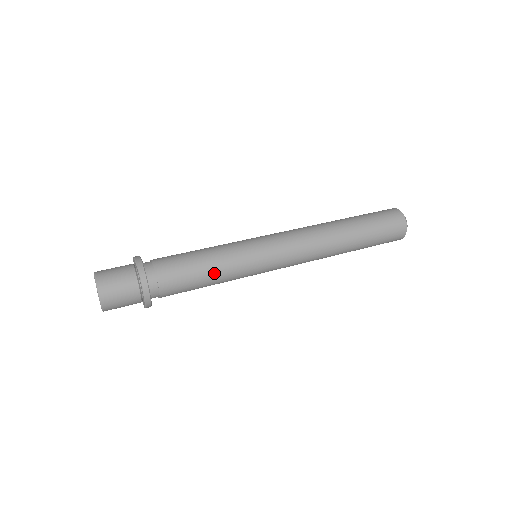
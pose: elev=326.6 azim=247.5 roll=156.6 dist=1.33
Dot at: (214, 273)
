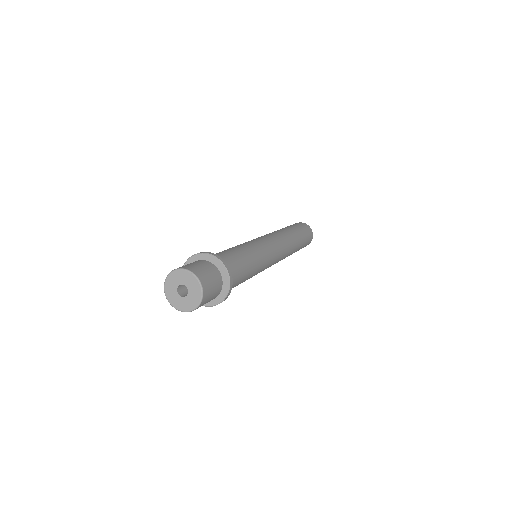
Dot at: (250, 277)
